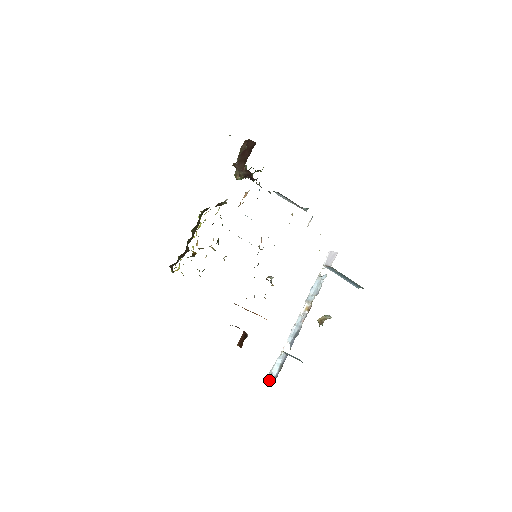
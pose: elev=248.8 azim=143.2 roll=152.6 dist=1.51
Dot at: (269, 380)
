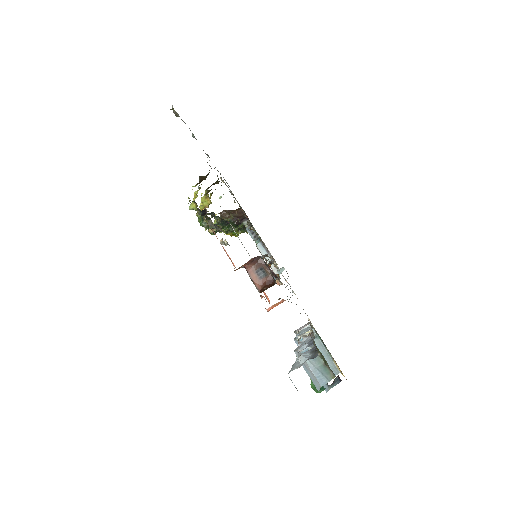
Dot at: (301, 365)
